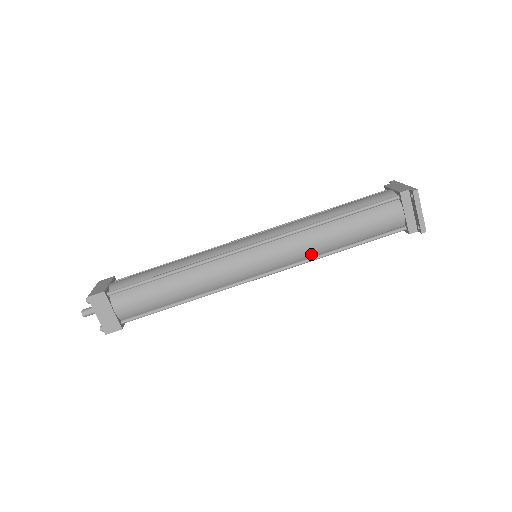
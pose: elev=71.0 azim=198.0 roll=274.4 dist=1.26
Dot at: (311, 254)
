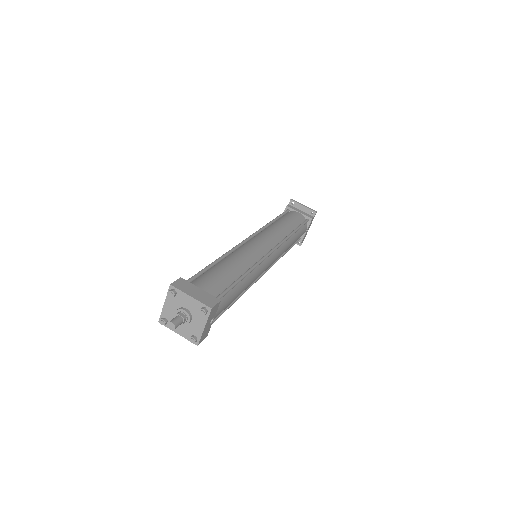
Dot at: (283, 236)
